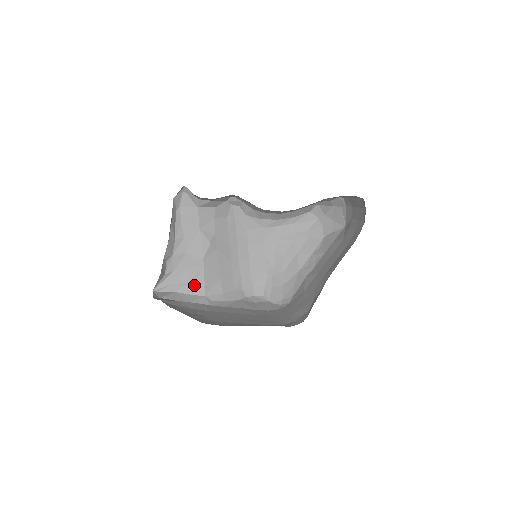
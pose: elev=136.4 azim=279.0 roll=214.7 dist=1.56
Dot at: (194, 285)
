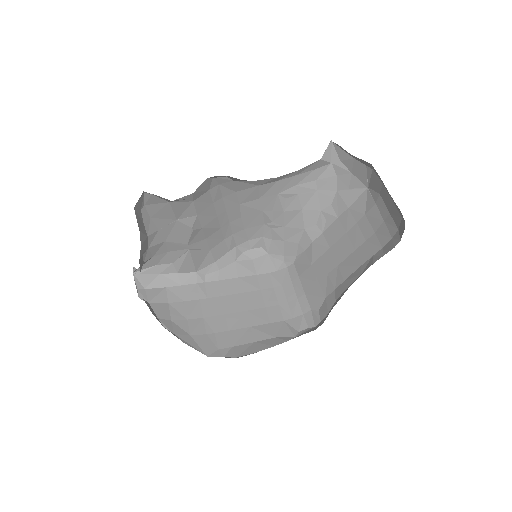
Dot at: (181, 266)
